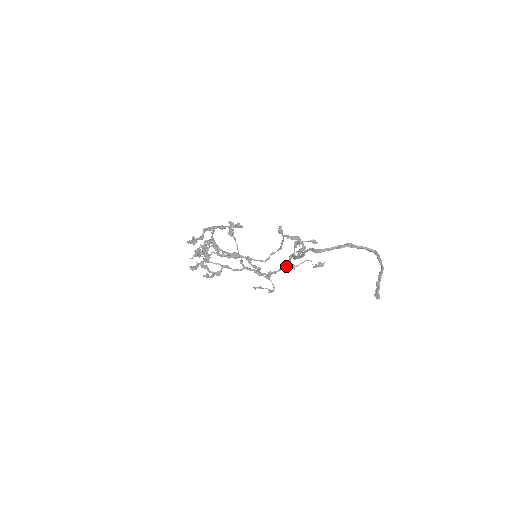
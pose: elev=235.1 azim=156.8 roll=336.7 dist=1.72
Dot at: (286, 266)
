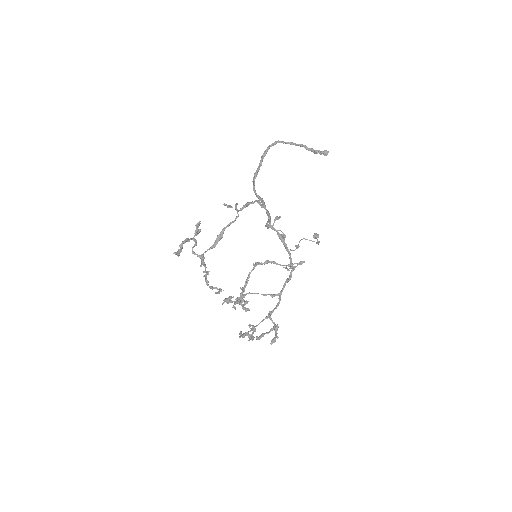
Dot at: (283, 240)
